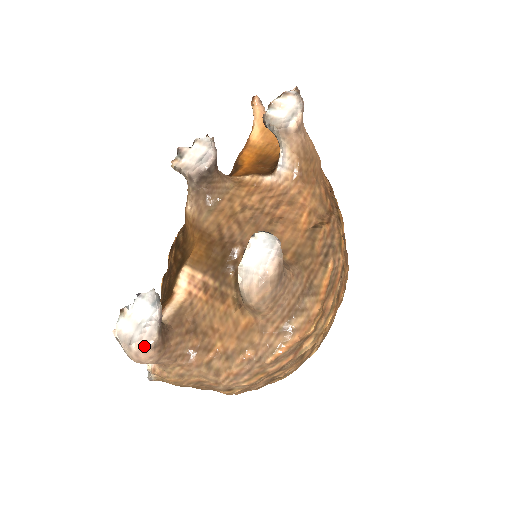
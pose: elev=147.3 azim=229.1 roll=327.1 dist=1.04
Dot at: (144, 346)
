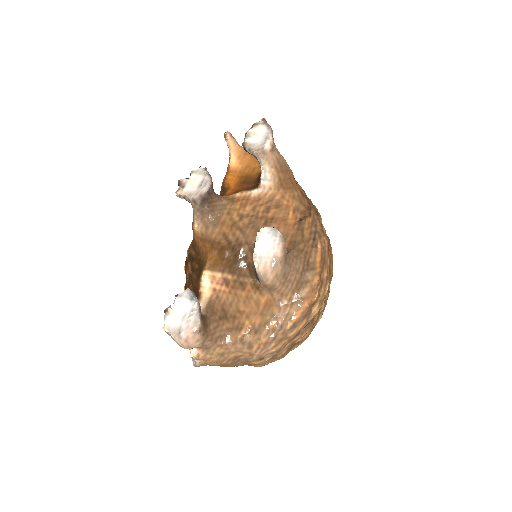
Dot at: (191, 332)
